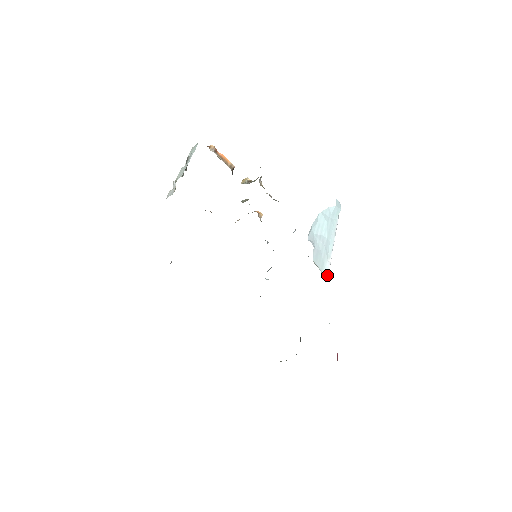
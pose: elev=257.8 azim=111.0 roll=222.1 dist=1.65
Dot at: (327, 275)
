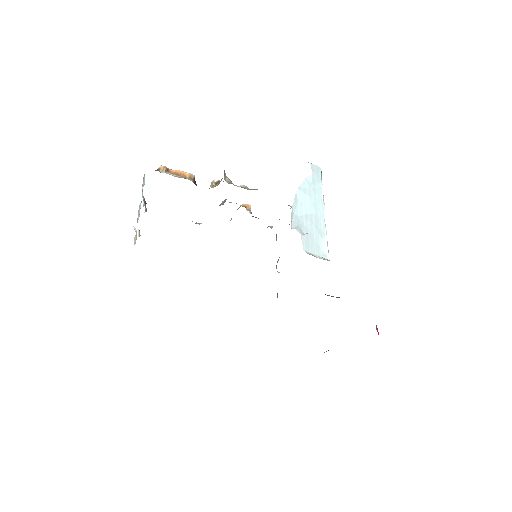
Dot at: (327, 258)
